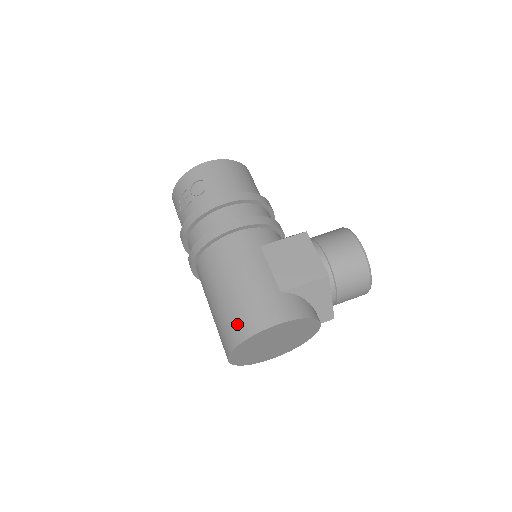
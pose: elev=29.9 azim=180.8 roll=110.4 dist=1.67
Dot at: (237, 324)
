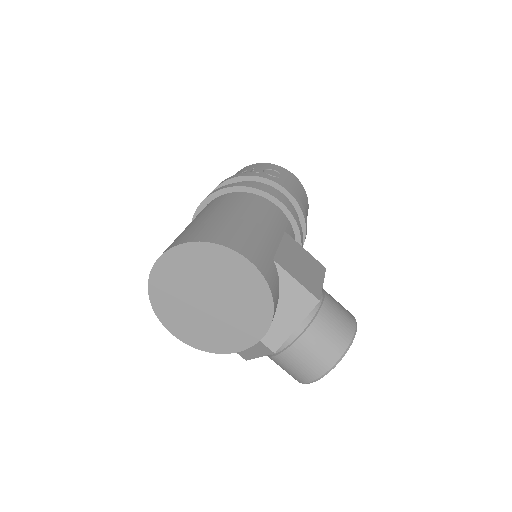
Dot at: (214, 231)
